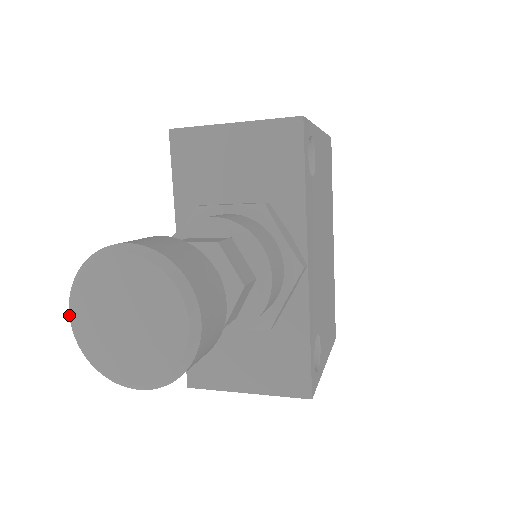
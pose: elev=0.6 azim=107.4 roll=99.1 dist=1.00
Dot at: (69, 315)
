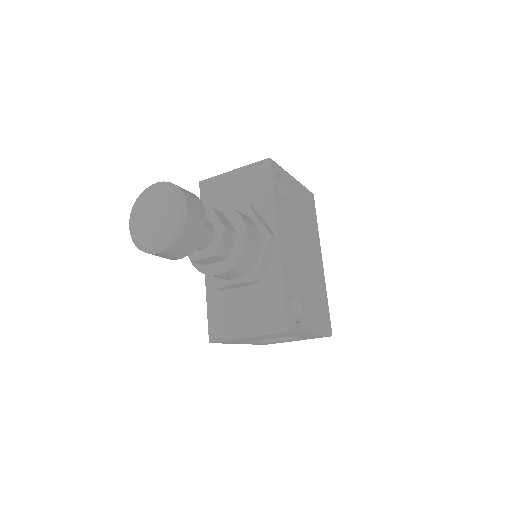
Dot at: (129, 225)
